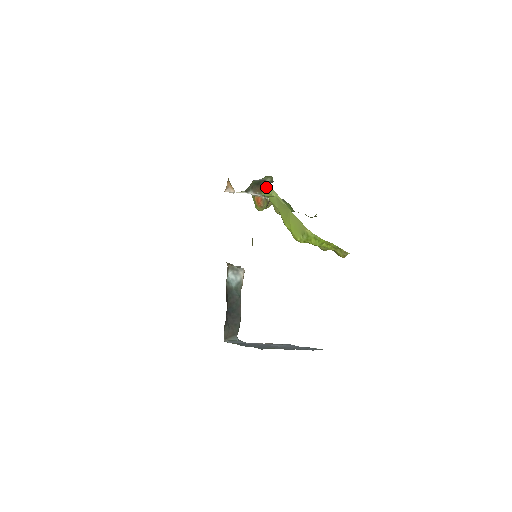
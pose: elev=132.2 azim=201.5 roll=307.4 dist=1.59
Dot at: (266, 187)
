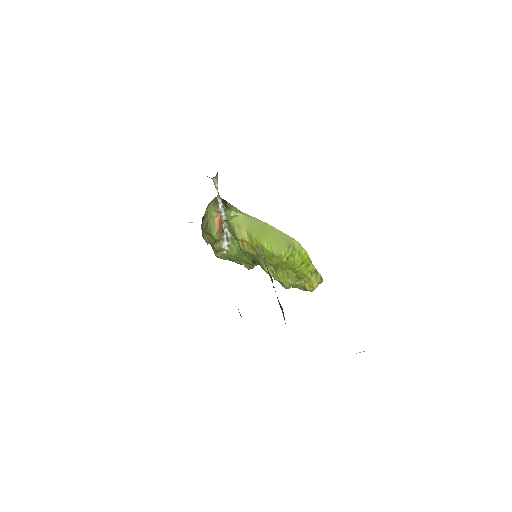
Dot at: (230, 205)
